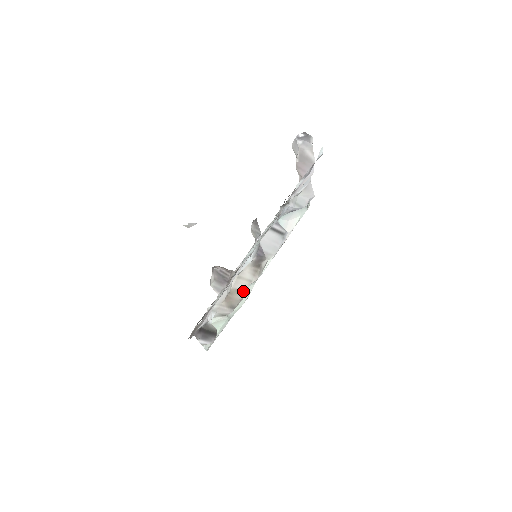
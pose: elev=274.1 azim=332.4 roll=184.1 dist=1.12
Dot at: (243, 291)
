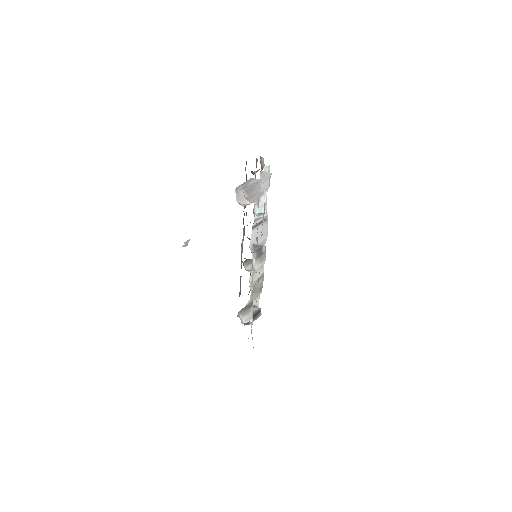
Dot at: (261, 276)
